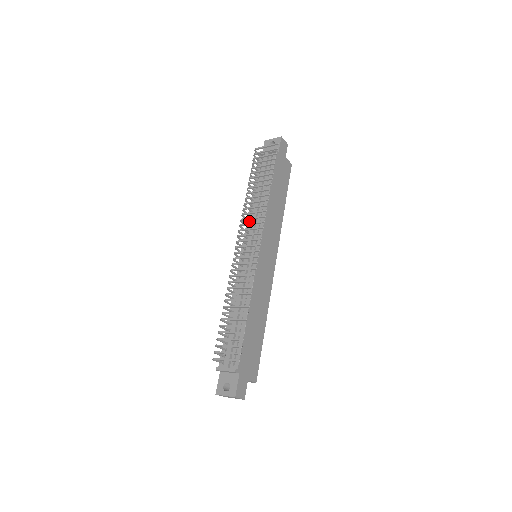
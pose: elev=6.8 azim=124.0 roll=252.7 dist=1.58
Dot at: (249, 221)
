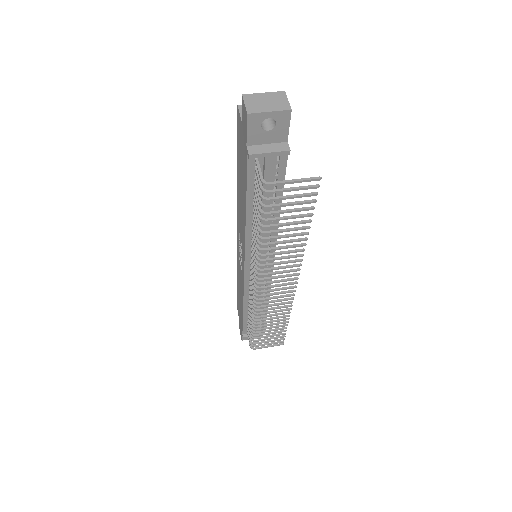
Dot at: occluded
